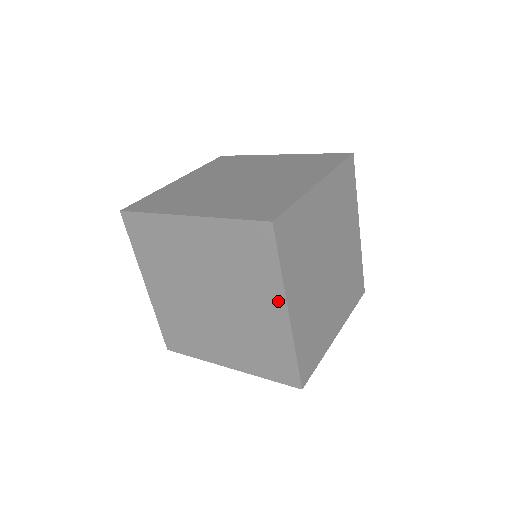
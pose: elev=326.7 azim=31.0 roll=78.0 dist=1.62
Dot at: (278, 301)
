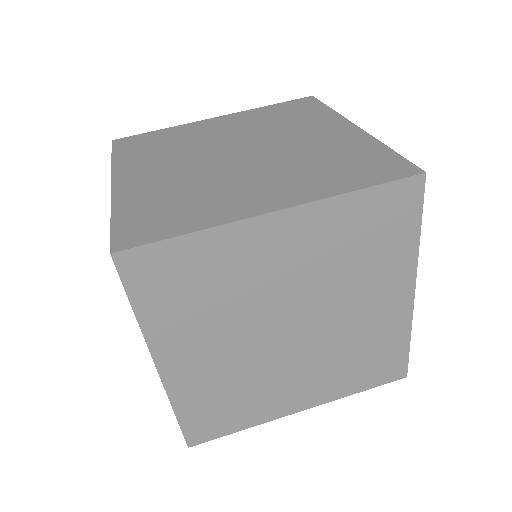
Dot at: occluded
